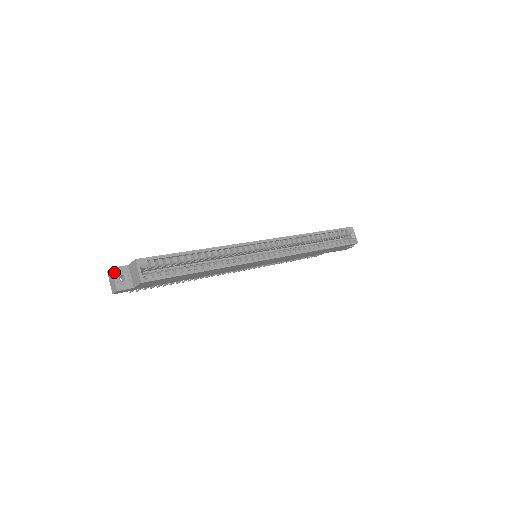
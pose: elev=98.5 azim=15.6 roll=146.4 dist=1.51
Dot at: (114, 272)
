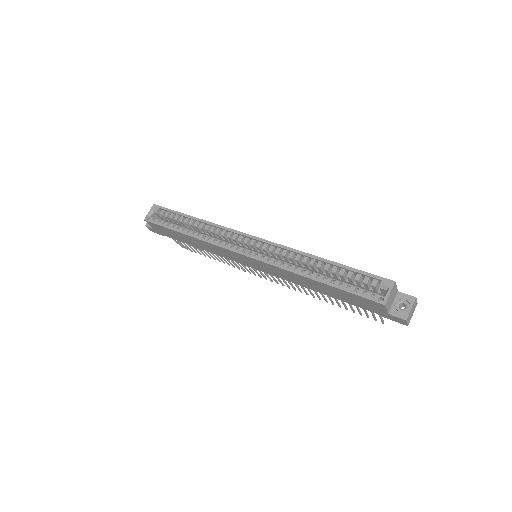
Dot at: occluded
